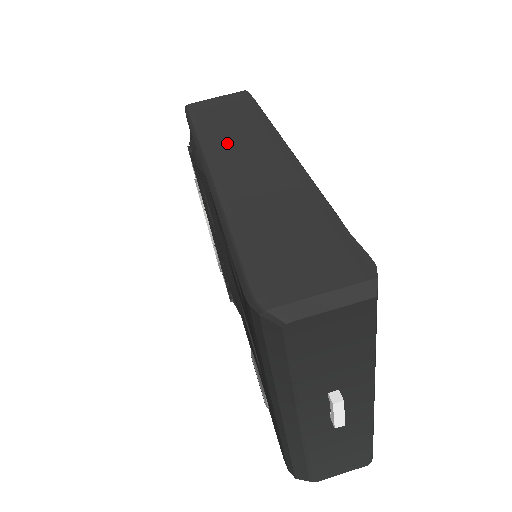
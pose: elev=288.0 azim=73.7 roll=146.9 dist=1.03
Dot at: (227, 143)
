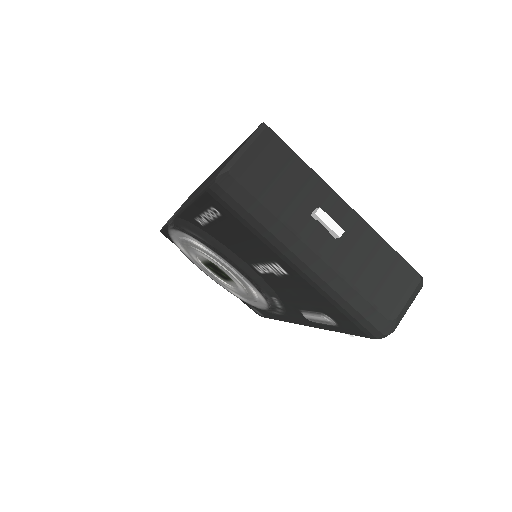
Dot at: (184, 204)
